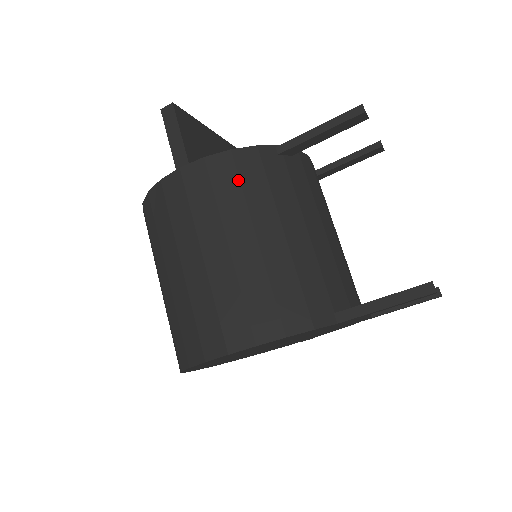
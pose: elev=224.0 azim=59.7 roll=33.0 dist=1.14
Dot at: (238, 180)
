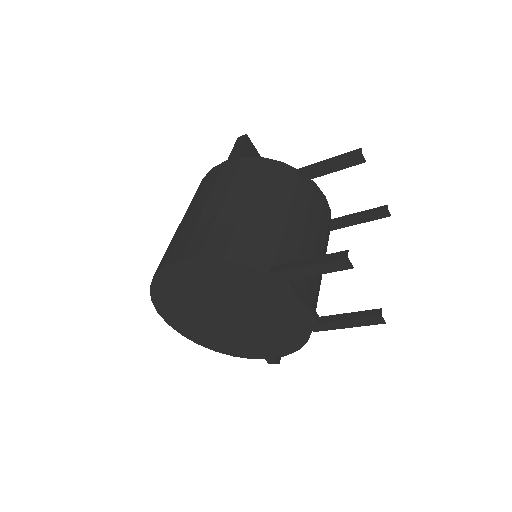
Dot at: (256, 172)
